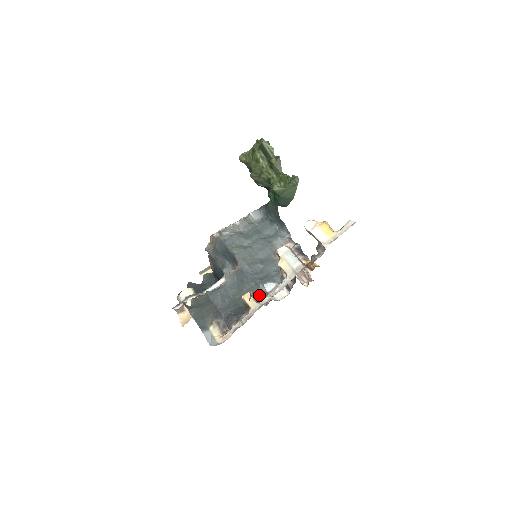
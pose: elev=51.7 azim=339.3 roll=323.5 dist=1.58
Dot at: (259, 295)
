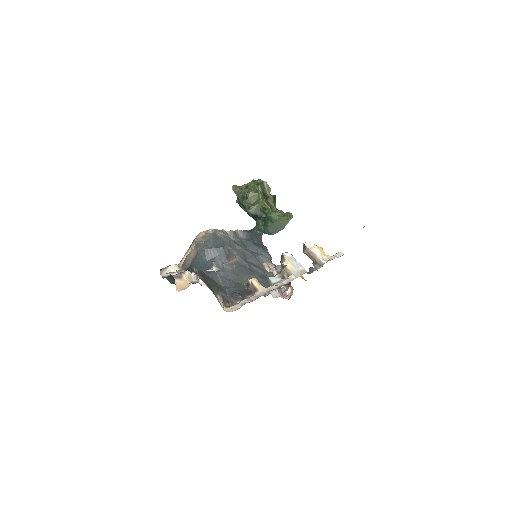
Dot at: occluded
